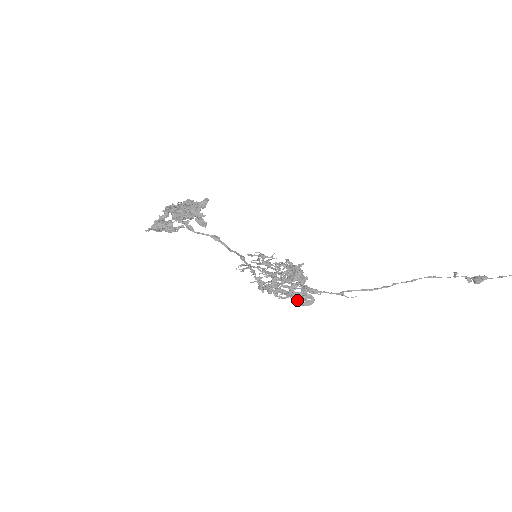
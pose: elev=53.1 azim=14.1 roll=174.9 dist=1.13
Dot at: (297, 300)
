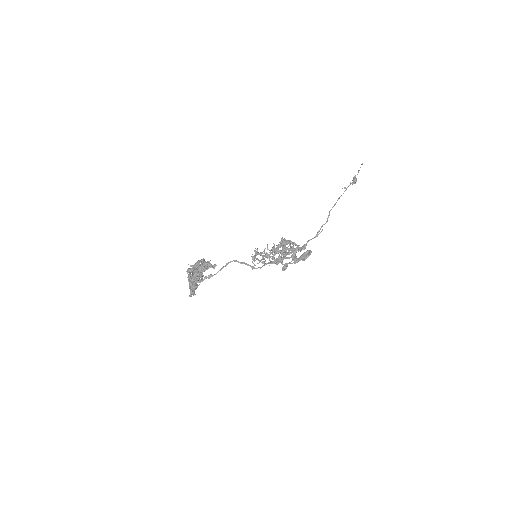
Dot at: (304, 259)
